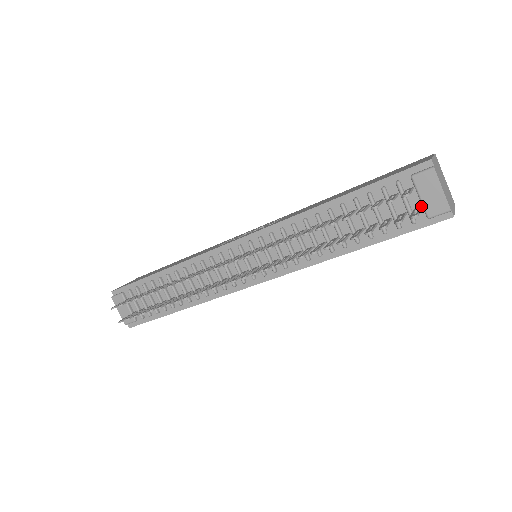
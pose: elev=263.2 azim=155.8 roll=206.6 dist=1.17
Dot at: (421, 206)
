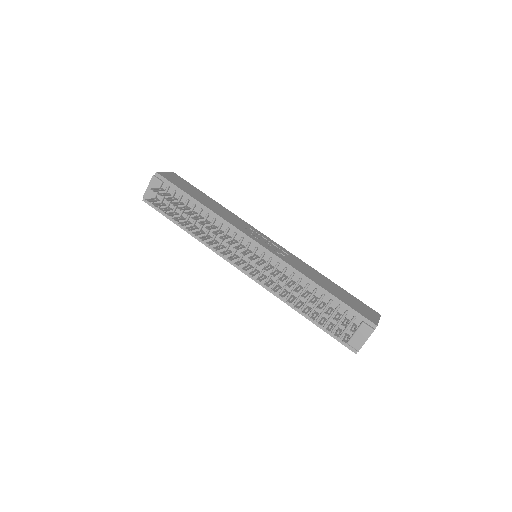
Dot at: (351, 335)
